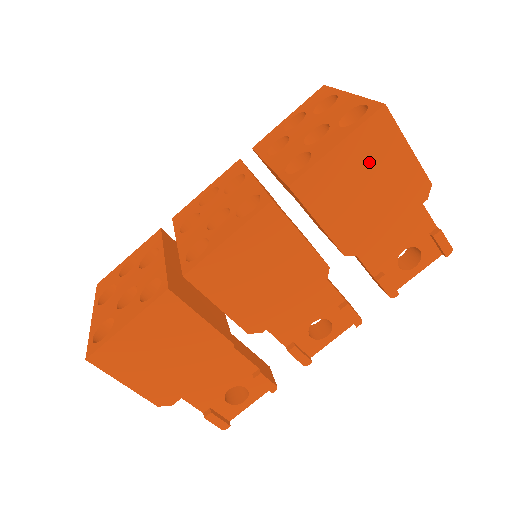
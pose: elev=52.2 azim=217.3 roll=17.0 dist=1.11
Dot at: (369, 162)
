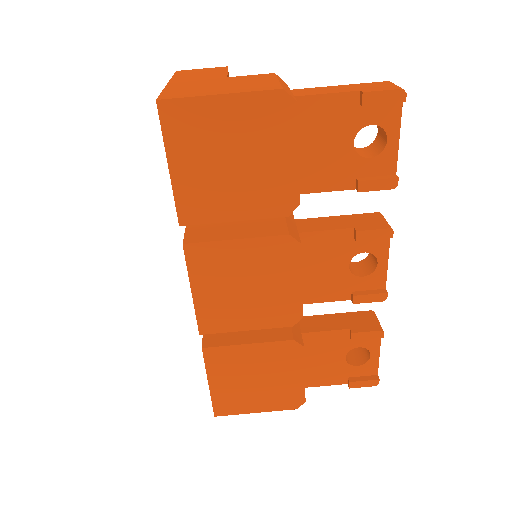
Dot at: (207, 145)
